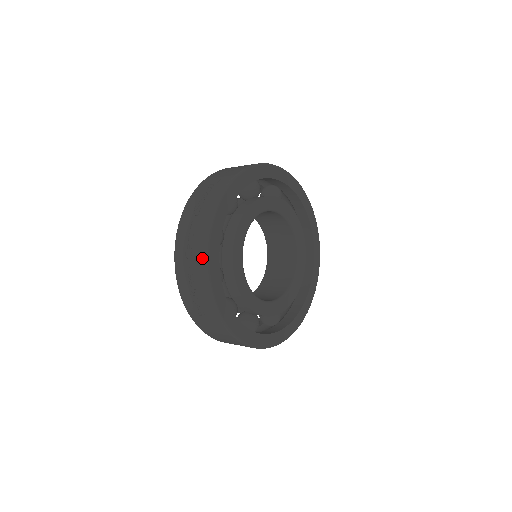
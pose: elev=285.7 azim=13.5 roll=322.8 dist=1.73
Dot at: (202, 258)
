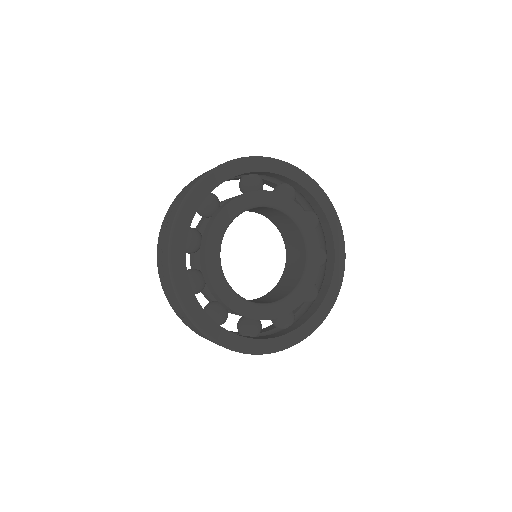
Dot at: (231, 350)
